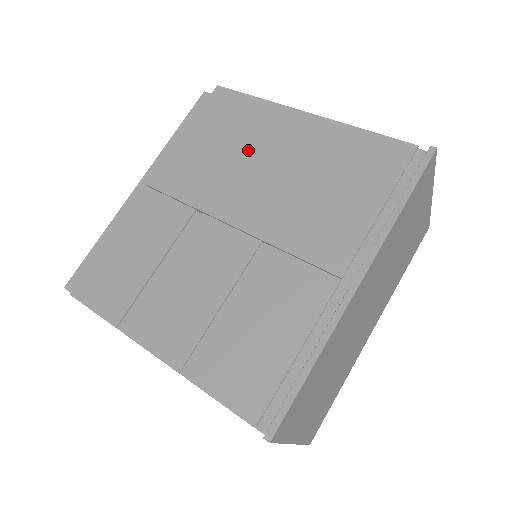
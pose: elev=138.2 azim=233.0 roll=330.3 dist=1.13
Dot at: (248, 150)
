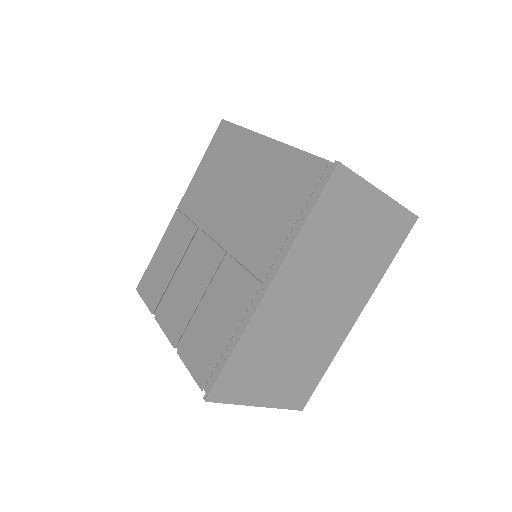
Dot at: (230, 175)
